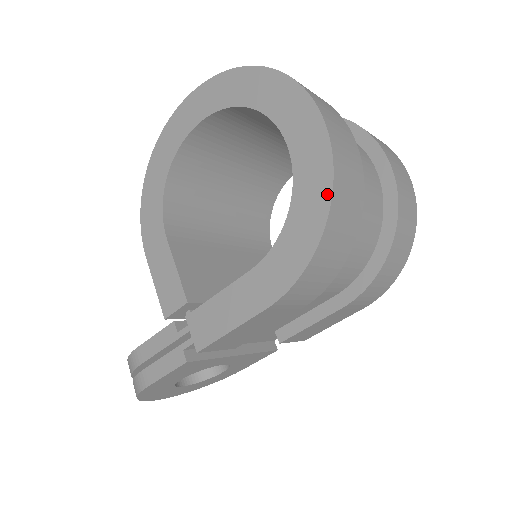
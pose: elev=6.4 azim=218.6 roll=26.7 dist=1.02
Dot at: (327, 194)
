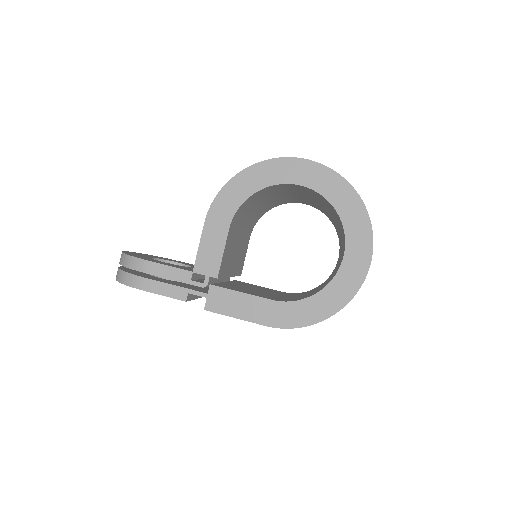
Dot at: (340, 306)
